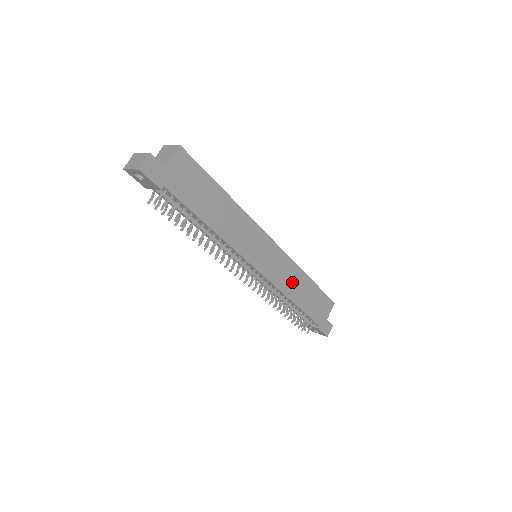
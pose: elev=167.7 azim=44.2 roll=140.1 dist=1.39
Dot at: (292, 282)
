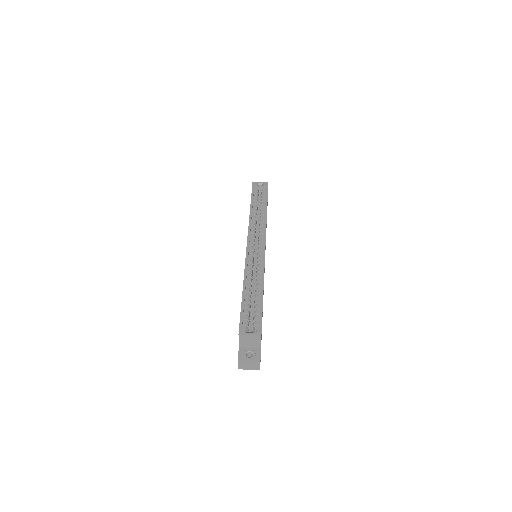
Dot at: occluded
